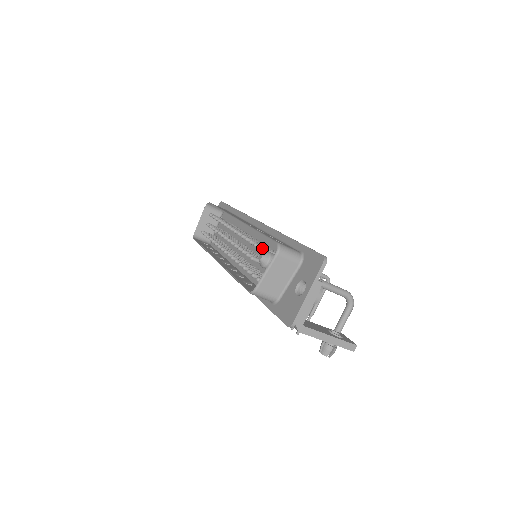
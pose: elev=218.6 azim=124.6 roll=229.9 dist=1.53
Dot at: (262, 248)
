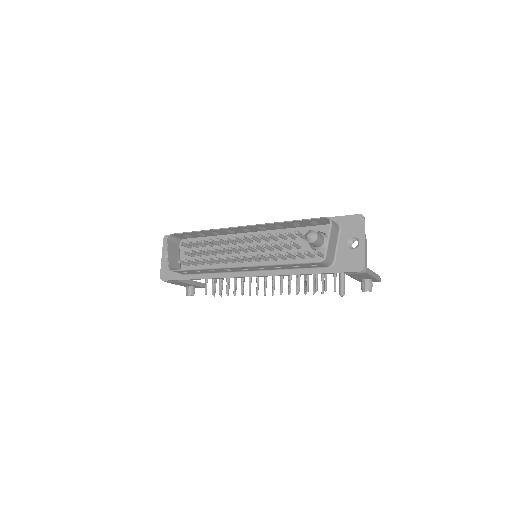
Dot at: (298, 232)
